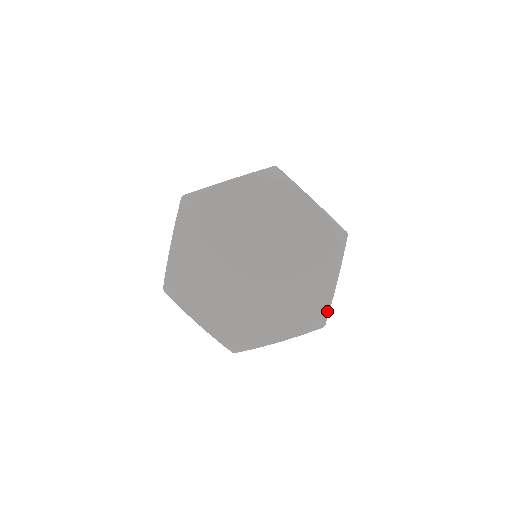
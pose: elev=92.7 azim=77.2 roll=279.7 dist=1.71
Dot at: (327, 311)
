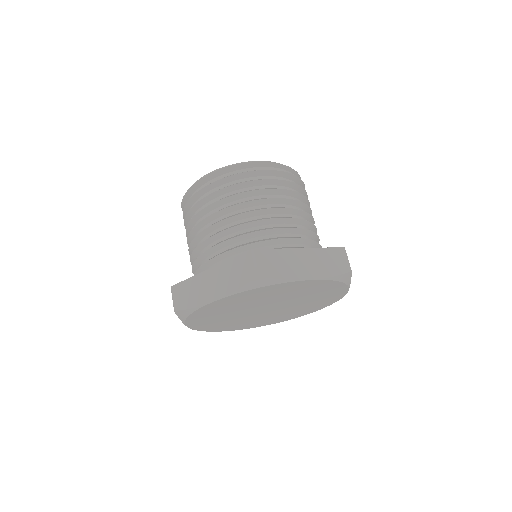
Dot at: occluded
